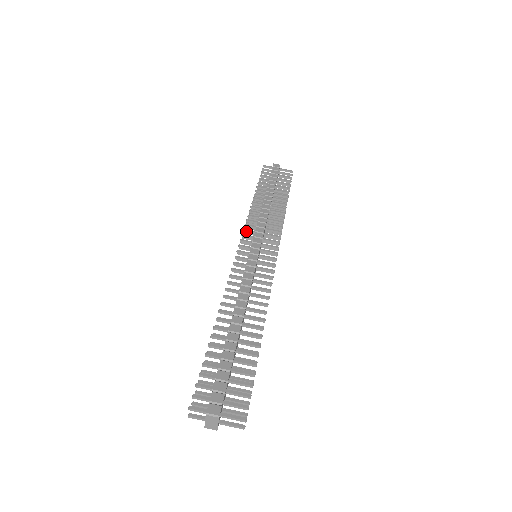
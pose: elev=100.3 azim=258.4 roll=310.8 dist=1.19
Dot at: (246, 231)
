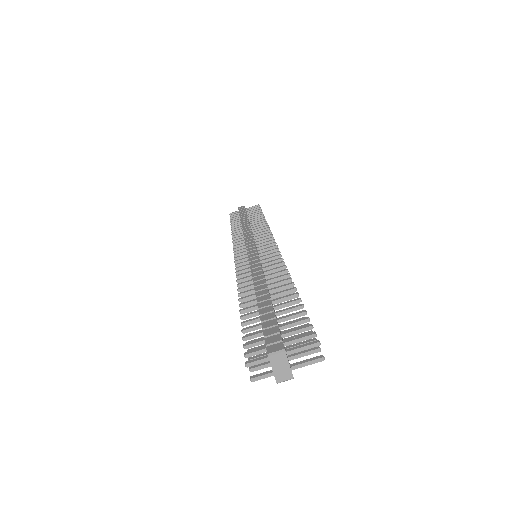
Dot at: (236, 246)
